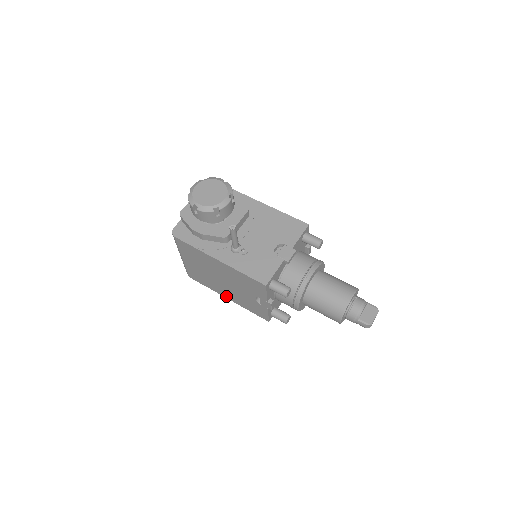
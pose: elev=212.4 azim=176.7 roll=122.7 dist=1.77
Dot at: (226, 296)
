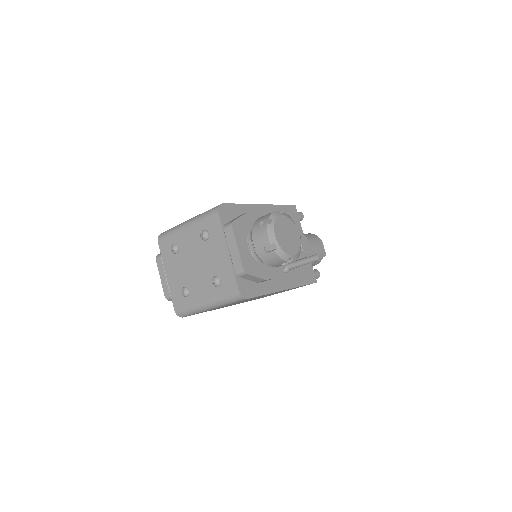
Dot at: occluded
